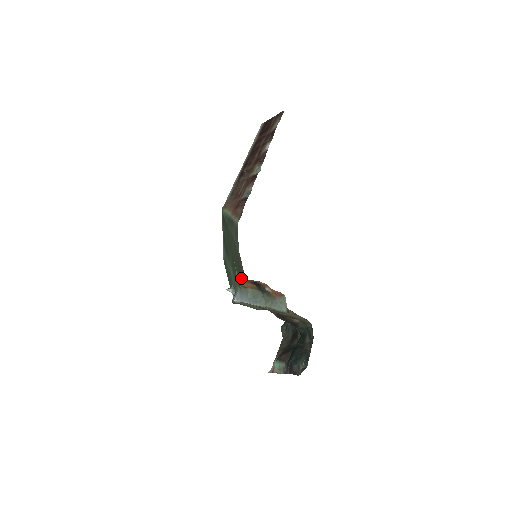
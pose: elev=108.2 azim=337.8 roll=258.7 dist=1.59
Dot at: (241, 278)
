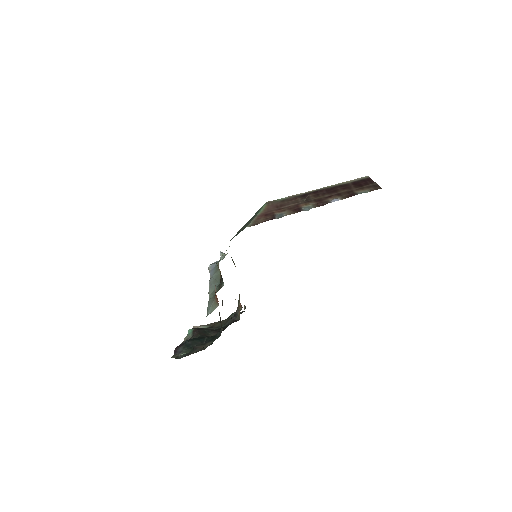
Dot at: occluded
